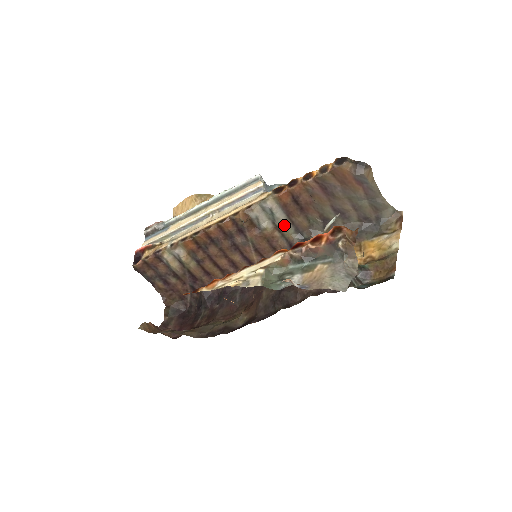
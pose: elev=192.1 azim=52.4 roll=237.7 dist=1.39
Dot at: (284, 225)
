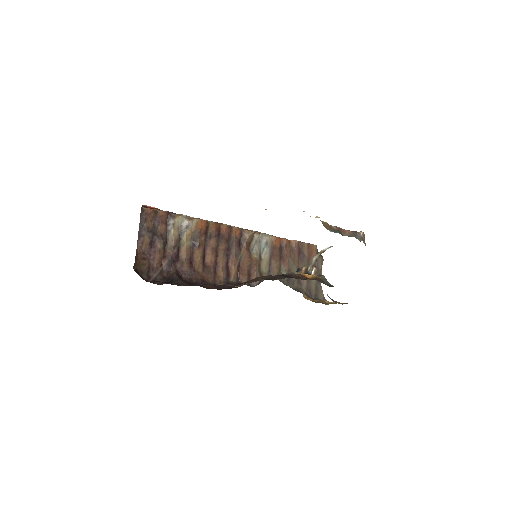
Dot at: (265, 261)
